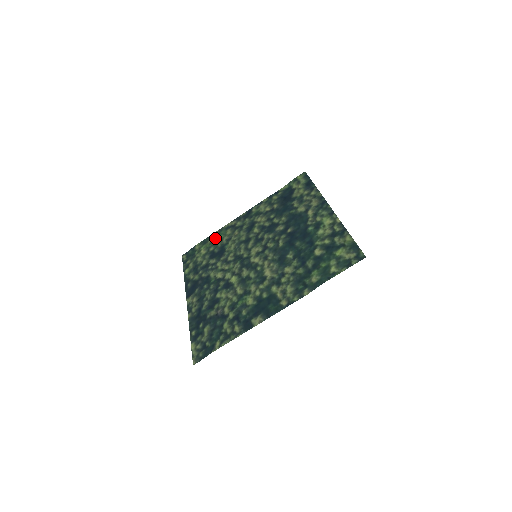
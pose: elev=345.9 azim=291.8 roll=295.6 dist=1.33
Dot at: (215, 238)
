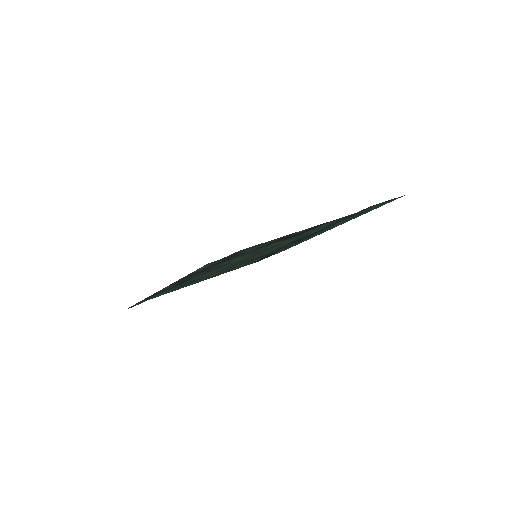
Dot at: (179, 288)
